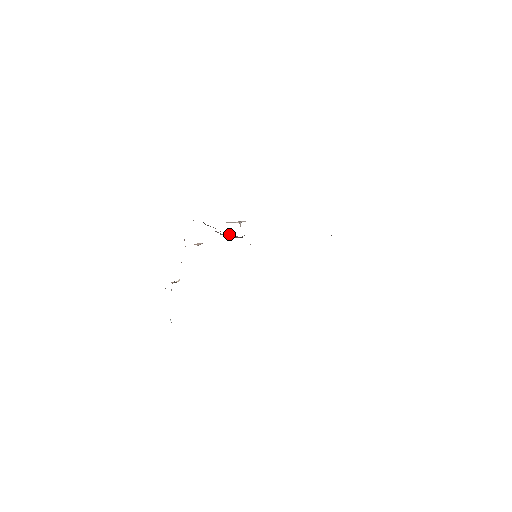
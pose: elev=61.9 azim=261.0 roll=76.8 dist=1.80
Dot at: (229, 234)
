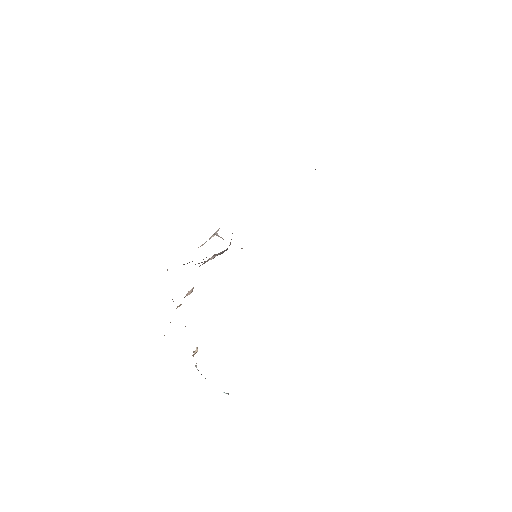
Dot at: (213, 255)
